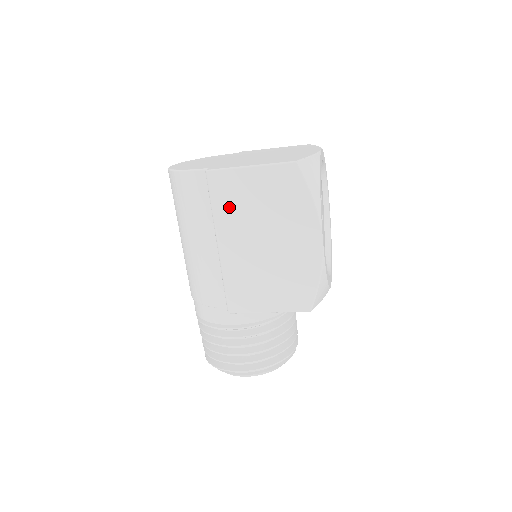
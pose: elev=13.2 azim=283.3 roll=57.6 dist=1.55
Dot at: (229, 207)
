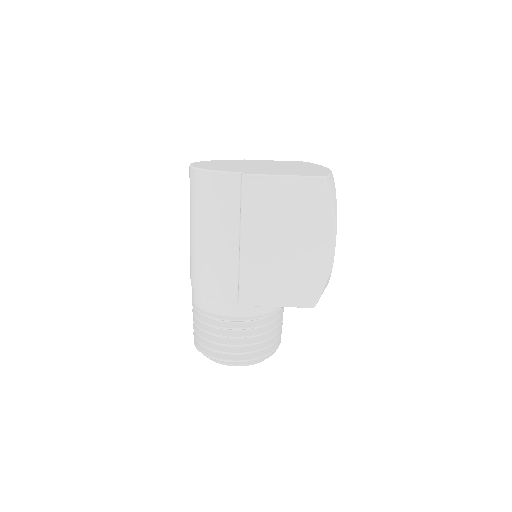
Dot at: (258, 209)
